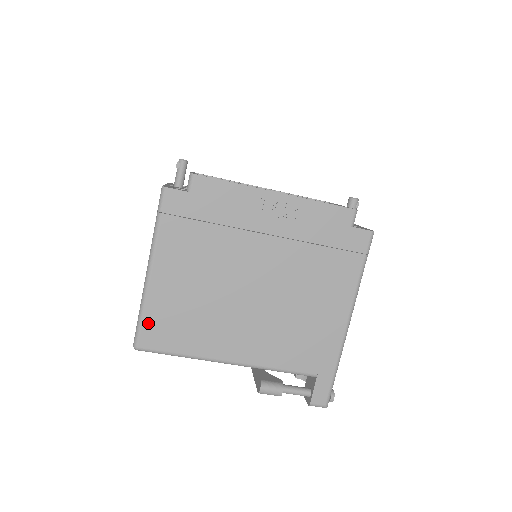
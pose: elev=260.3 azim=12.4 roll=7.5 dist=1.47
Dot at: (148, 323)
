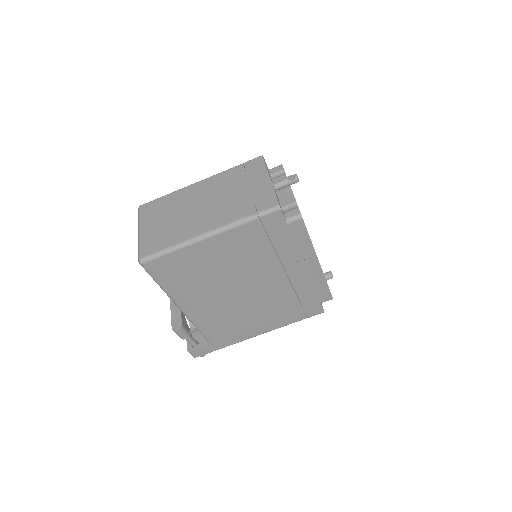
Dot at: (168, 258)
